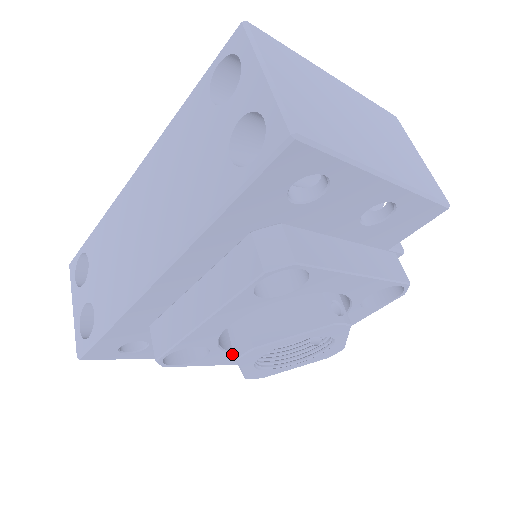
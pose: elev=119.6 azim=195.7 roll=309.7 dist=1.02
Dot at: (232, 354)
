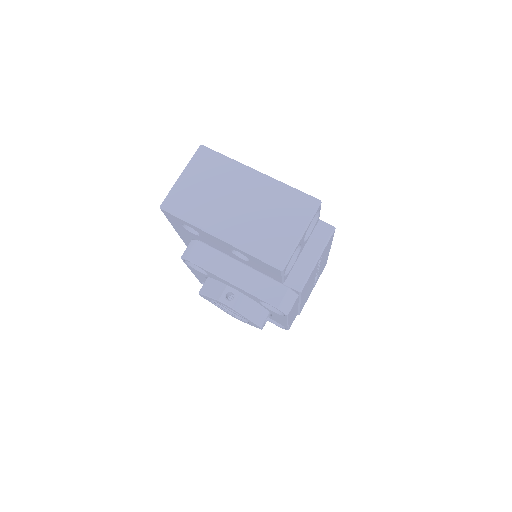
Dot at: occluded
